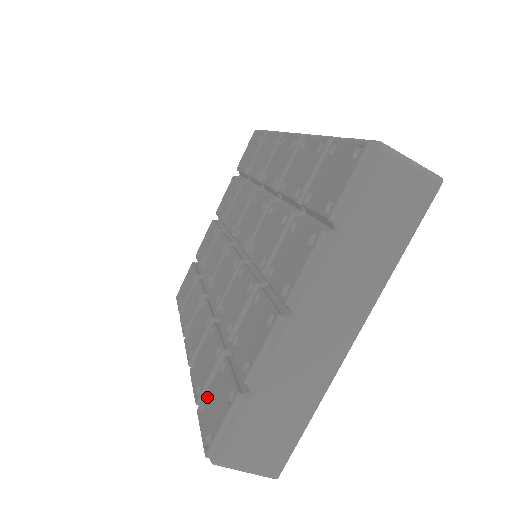
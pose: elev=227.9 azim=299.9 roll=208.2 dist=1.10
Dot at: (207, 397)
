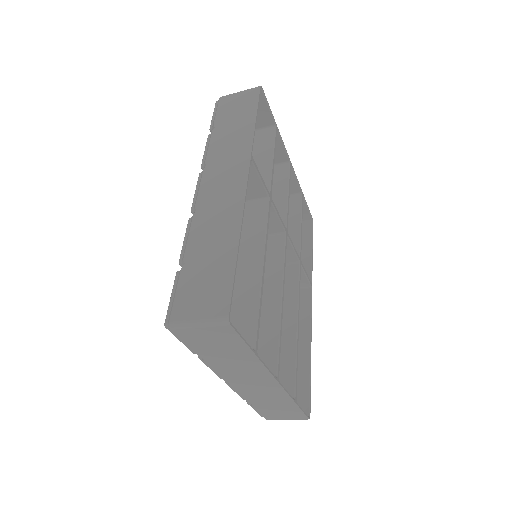
Dot at: occluded
